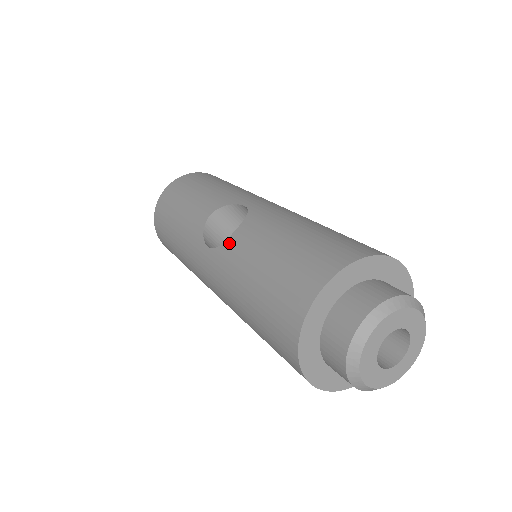
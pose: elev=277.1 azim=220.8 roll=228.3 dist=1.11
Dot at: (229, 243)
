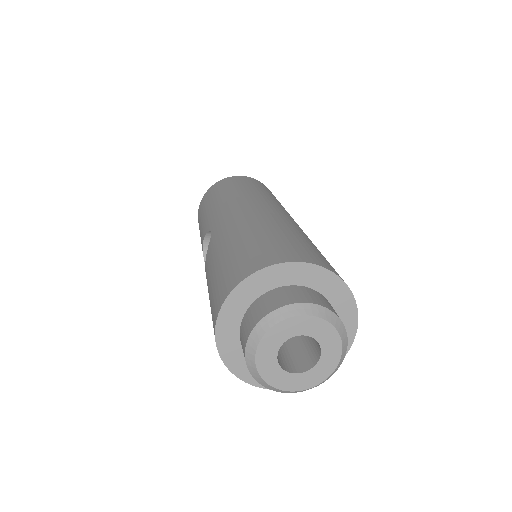
Dot at: occluded
